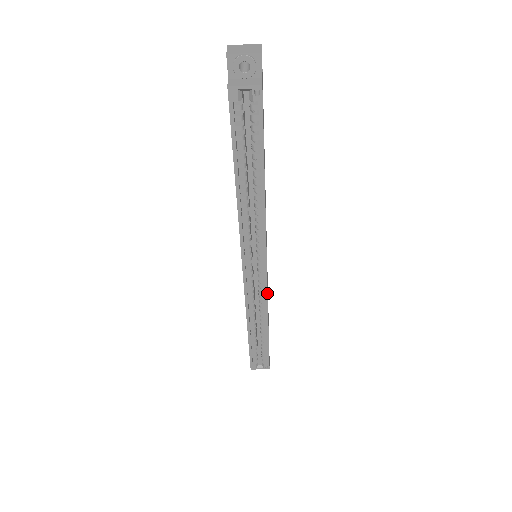
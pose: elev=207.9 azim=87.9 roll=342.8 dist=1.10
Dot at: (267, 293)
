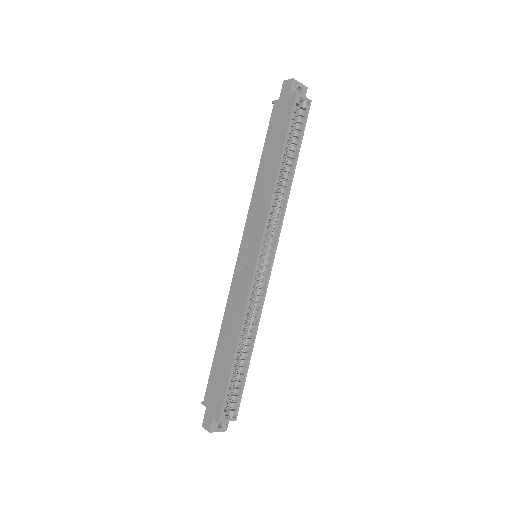
Dot at: (266, 291)
